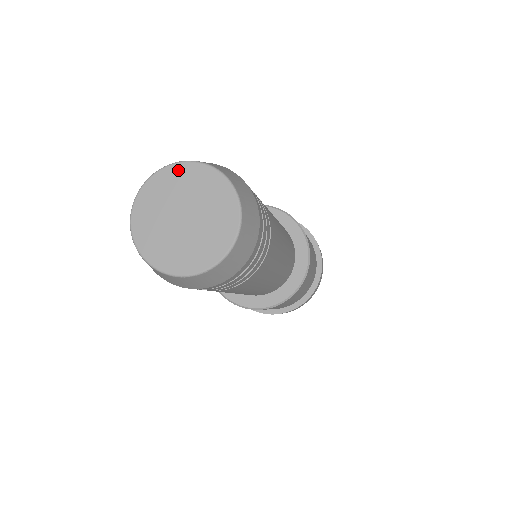
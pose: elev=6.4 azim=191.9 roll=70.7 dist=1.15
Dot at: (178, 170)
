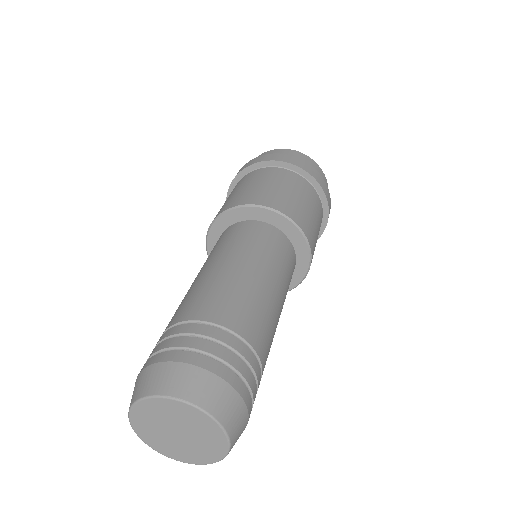
Dot at: (181, 407)
